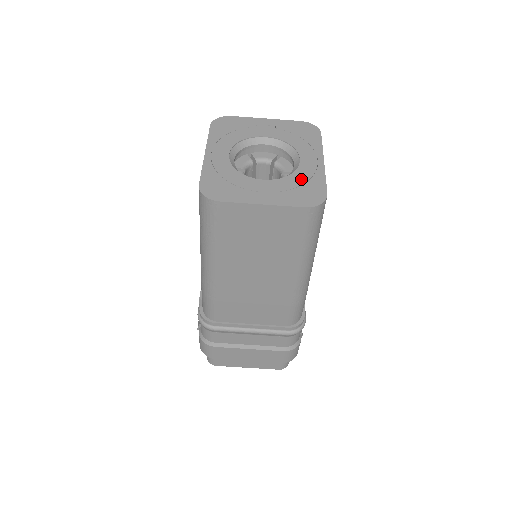
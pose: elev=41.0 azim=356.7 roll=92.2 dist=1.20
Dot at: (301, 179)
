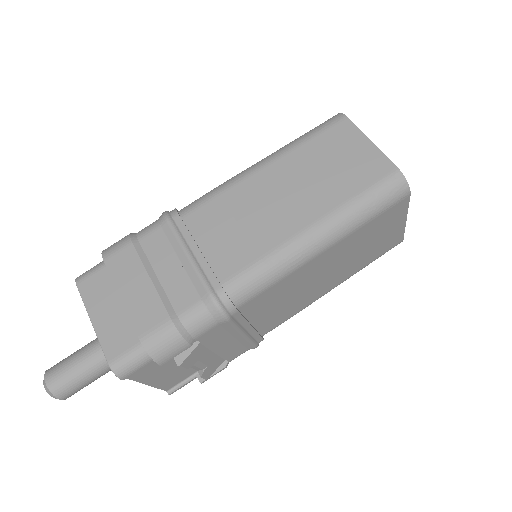
Dot at: occluded
